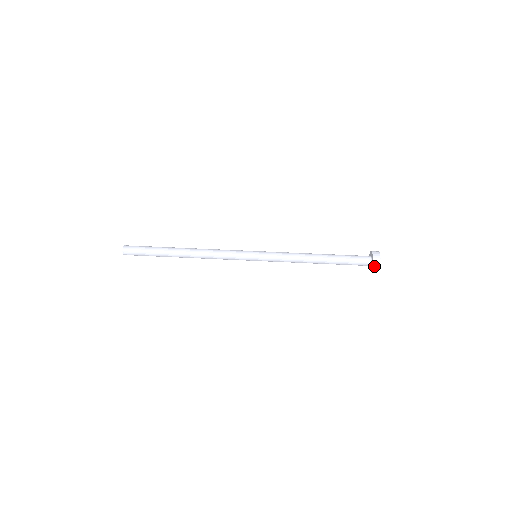
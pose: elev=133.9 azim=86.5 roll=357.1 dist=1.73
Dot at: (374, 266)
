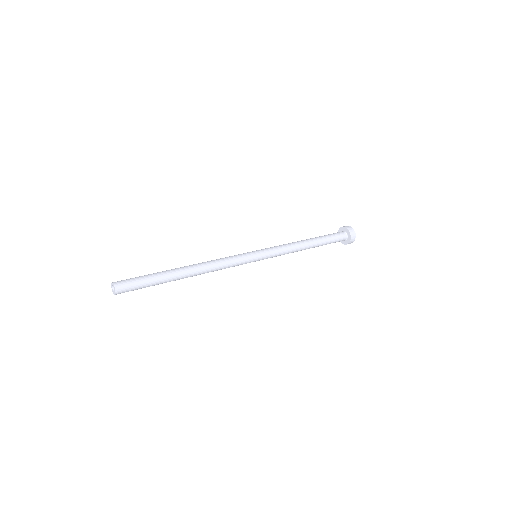
Dot at: (352, 237)
